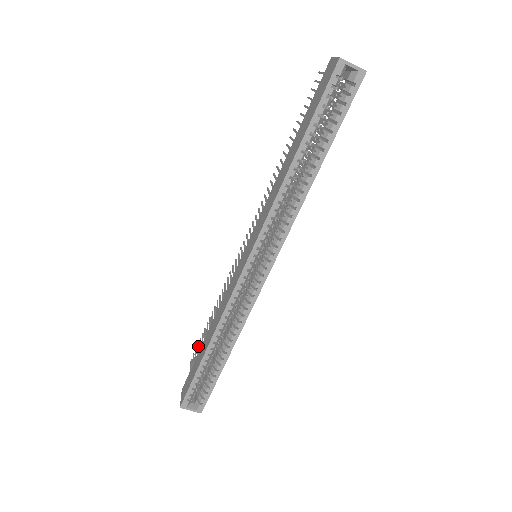
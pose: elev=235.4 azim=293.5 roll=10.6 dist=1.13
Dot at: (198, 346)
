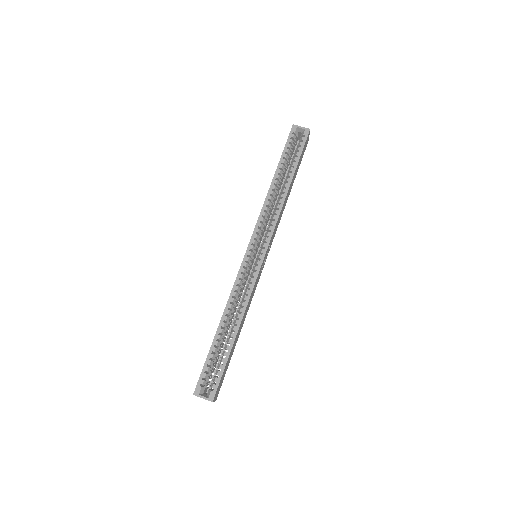
Dot at: occluded
